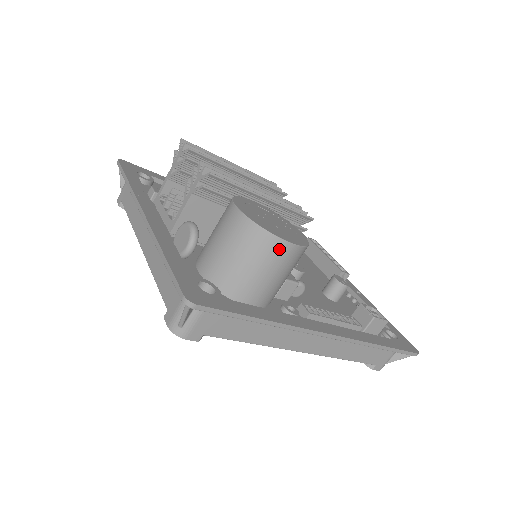
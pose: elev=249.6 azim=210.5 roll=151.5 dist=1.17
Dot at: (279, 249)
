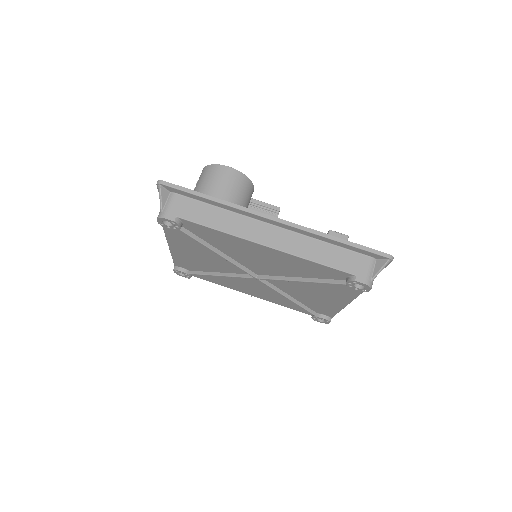
Dot at: (221, 170)
